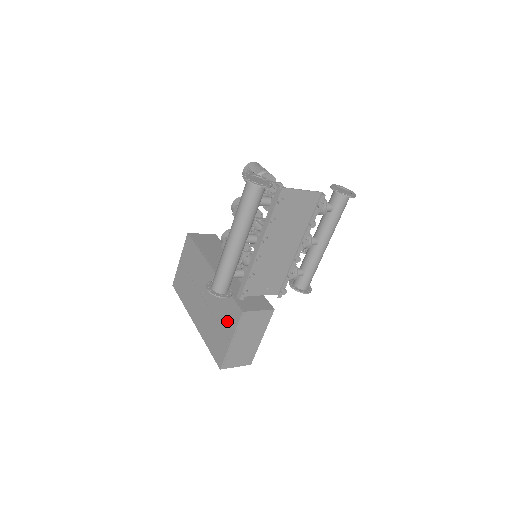
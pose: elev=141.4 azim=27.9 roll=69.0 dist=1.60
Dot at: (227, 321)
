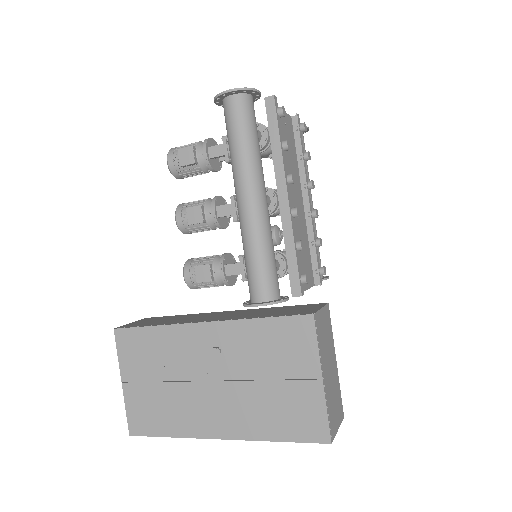
Dot at: (292, 359)
